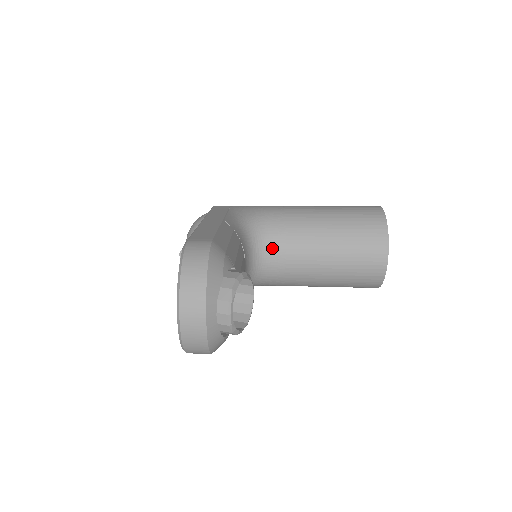
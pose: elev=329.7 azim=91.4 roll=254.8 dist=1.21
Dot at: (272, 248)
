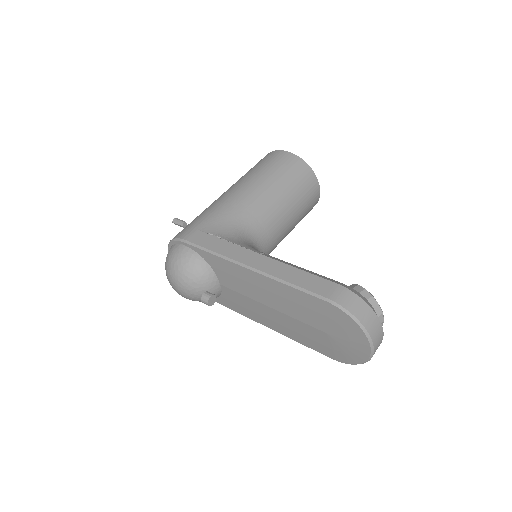
Dot at: (263, 241)
